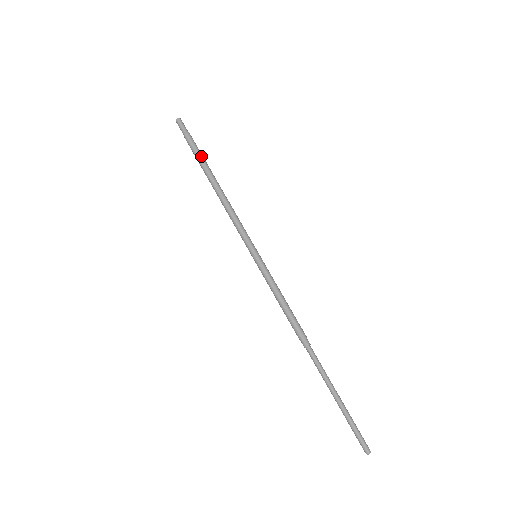
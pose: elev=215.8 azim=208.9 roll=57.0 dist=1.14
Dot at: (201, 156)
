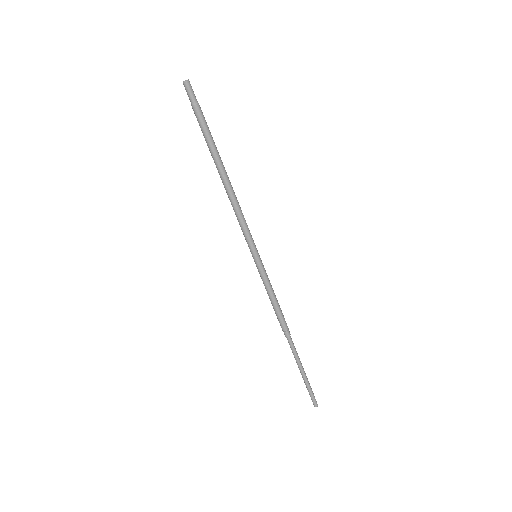
Dot at: (211, 139)
